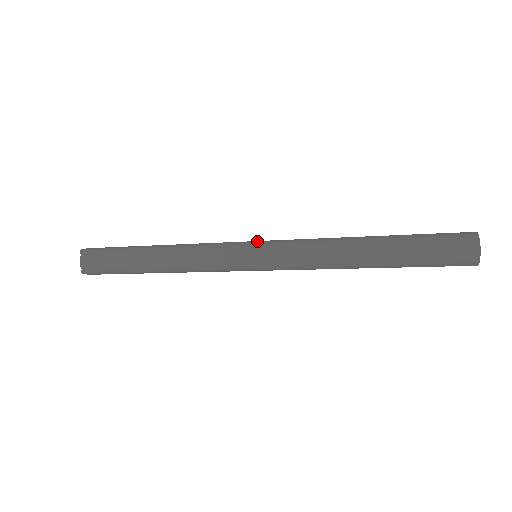
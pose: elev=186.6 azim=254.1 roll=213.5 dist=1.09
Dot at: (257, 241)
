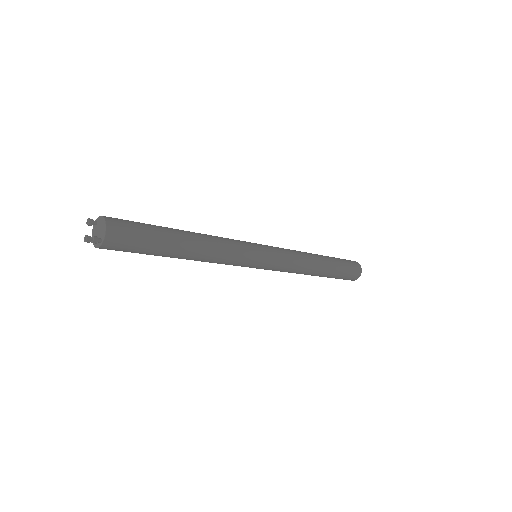
Dot at: occluded
